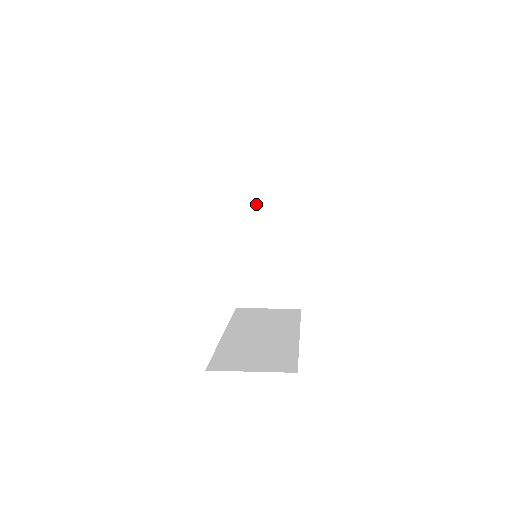
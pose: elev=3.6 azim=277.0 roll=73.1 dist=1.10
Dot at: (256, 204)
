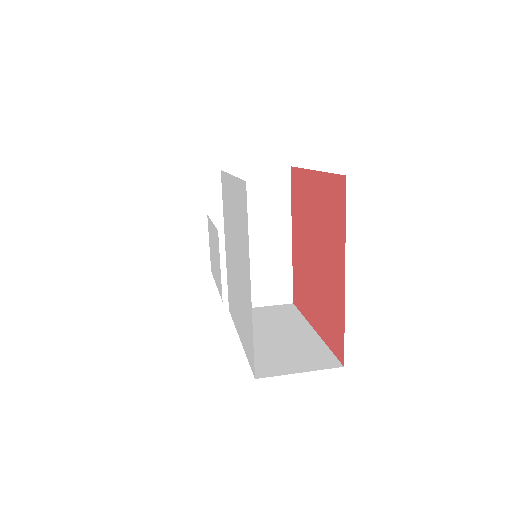
Dot at: (248, 203)
